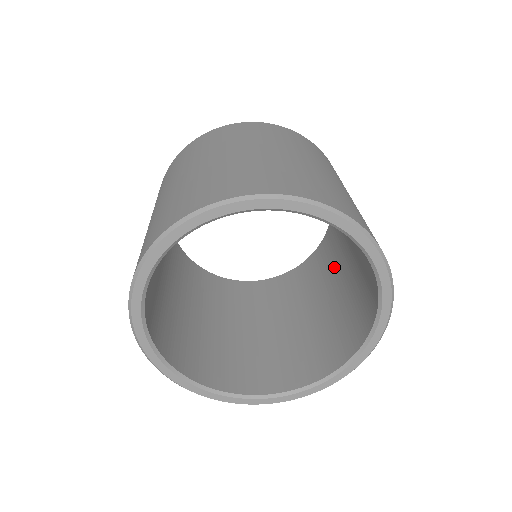
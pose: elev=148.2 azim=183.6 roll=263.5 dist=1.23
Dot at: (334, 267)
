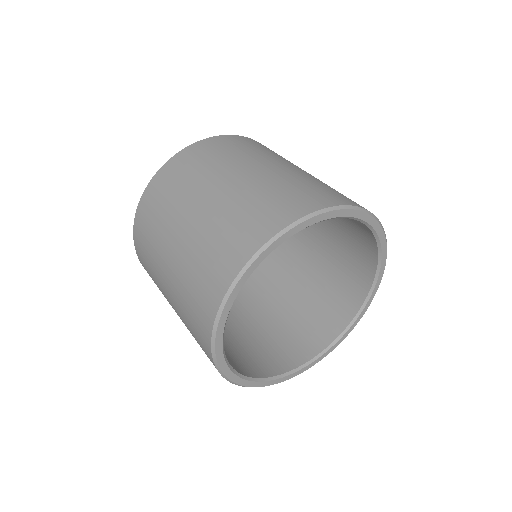
Dot at: (291, 262)
